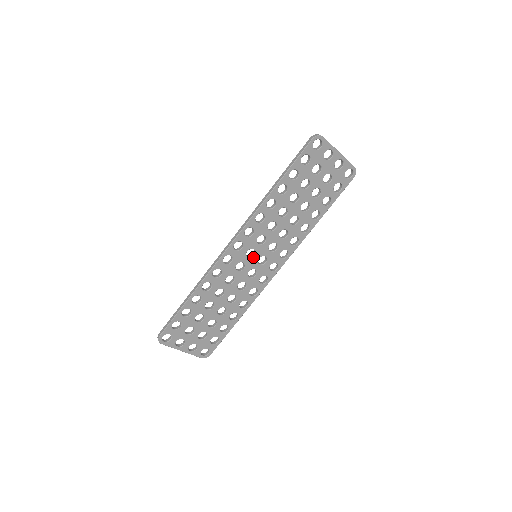
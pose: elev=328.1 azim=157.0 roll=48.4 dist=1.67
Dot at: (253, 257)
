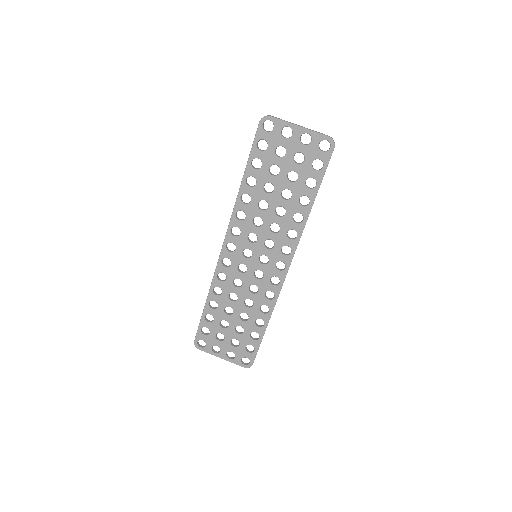
Dot at: (252, 257)
